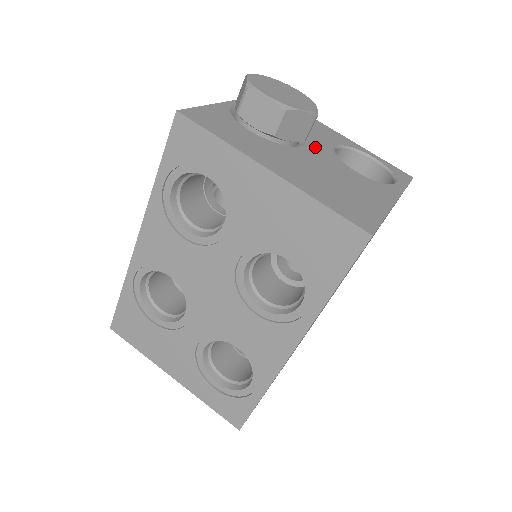
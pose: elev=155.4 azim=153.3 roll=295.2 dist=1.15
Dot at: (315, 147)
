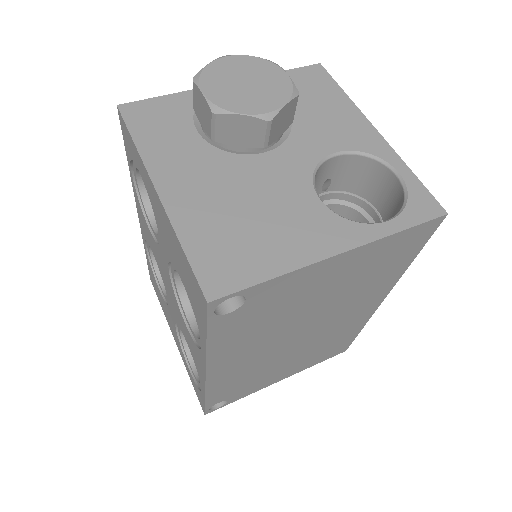
Dot at: (287, 155)
